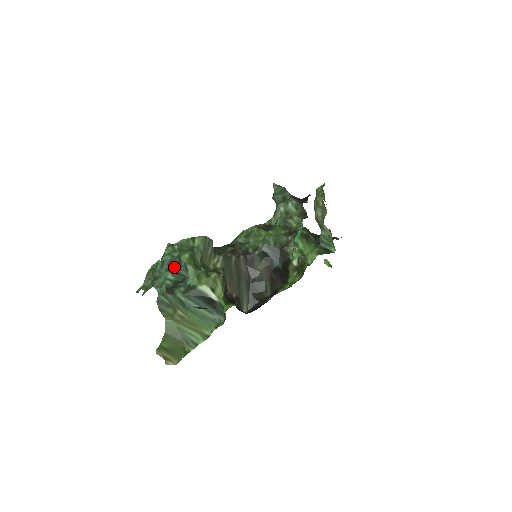
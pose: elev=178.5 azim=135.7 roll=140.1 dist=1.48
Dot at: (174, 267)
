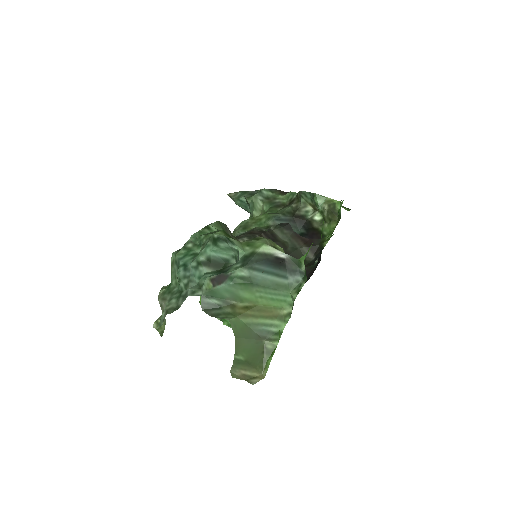
Dot at: (207, 255)
